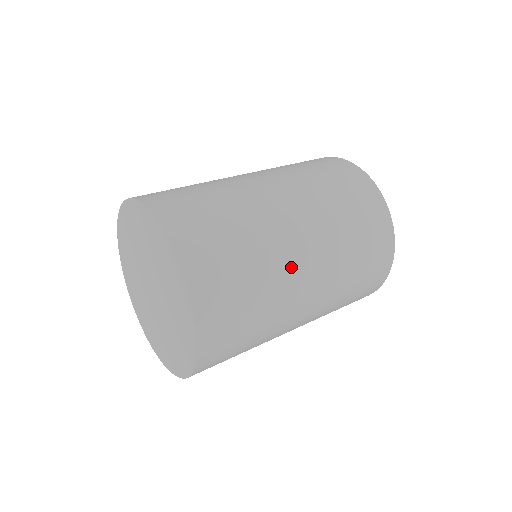
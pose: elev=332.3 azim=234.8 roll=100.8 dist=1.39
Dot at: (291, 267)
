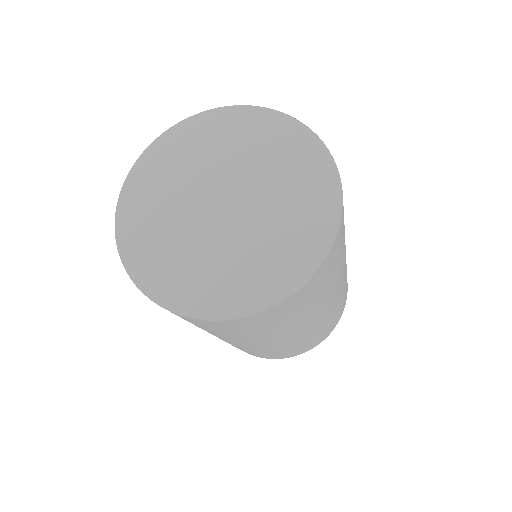
Dot at: (329, 299)
